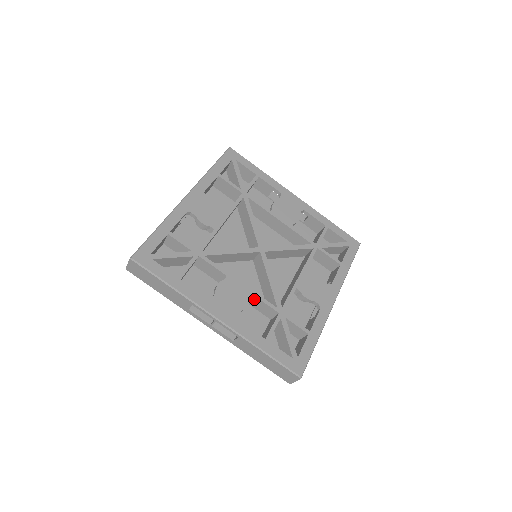
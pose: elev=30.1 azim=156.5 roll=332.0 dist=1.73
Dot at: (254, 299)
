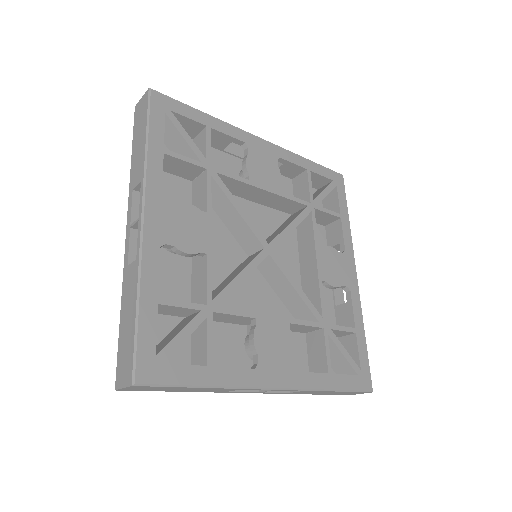
Dot at: (290, 326)
